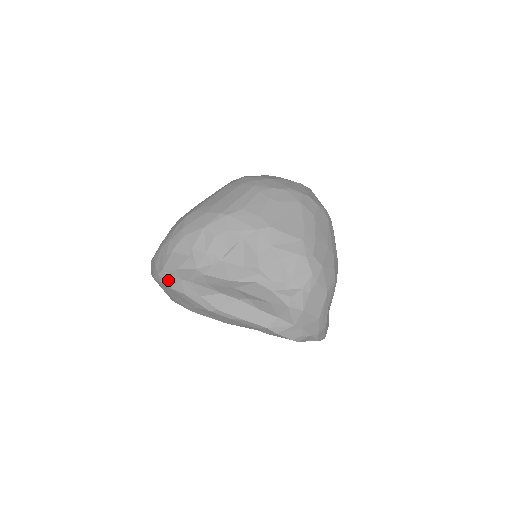
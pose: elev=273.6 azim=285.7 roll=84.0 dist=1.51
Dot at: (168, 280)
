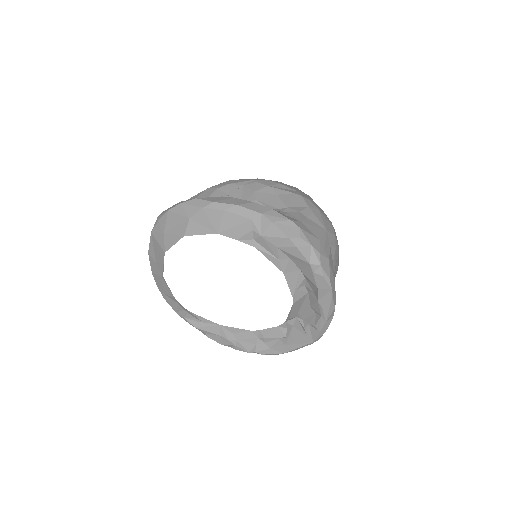
Dot at: occluded
